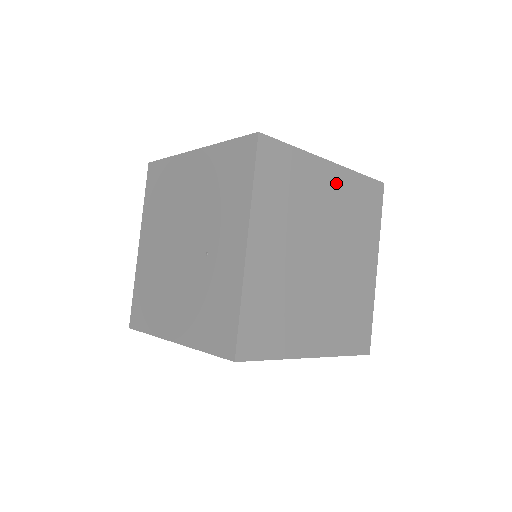
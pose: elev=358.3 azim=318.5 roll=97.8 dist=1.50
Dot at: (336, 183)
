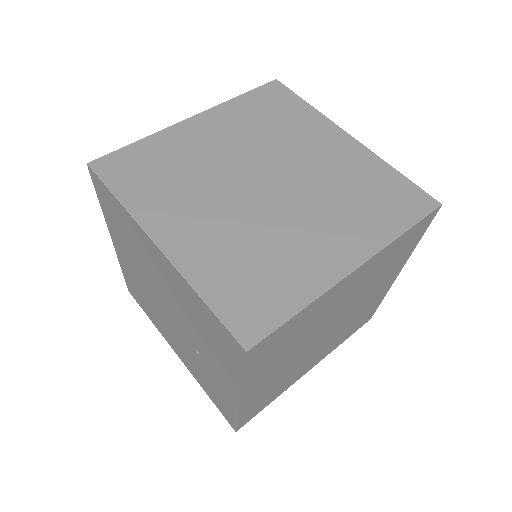
Dot at: (361, 275)
